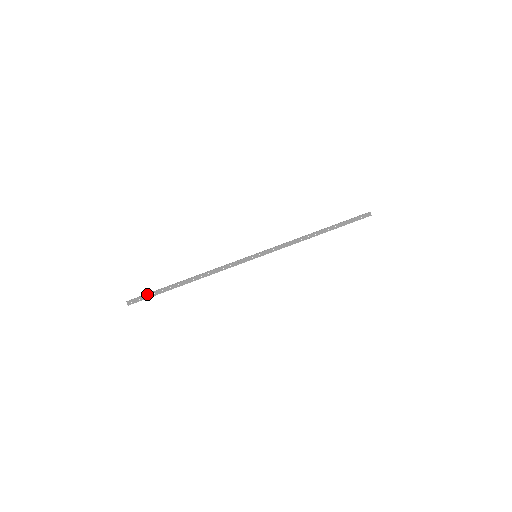
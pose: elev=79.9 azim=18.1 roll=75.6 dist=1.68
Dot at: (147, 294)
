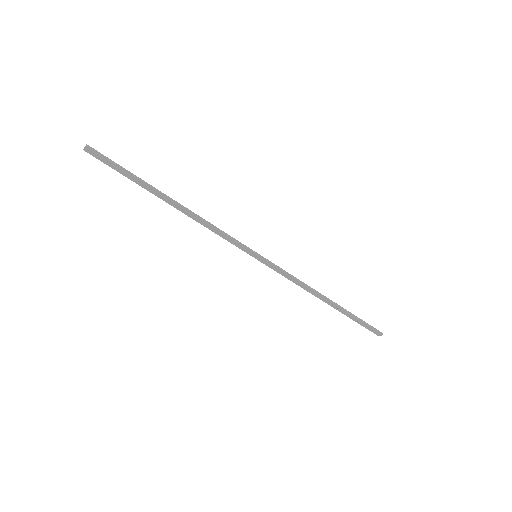
Dot at: (116, 165)
